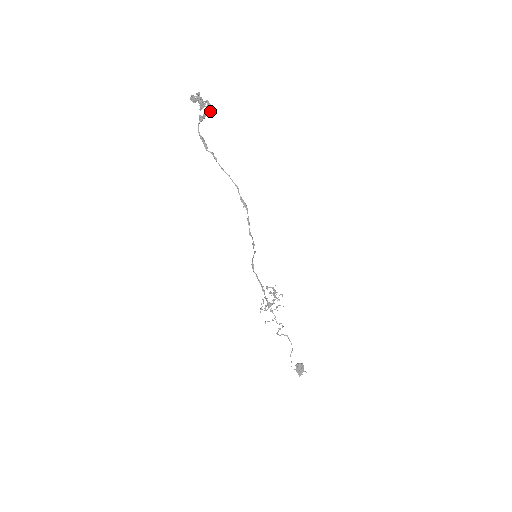
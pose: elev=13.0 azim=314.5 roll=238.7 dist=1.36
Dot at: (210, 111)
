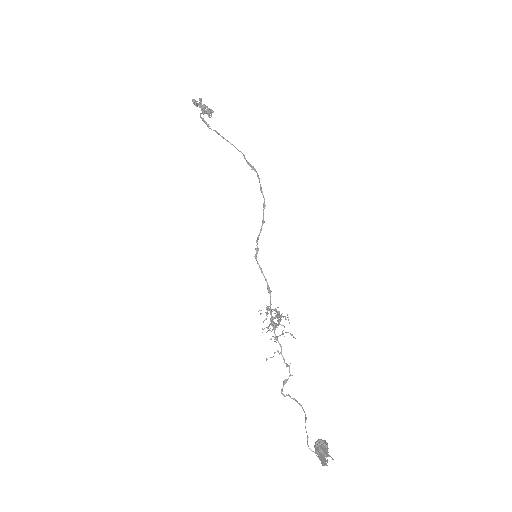
Dot at: (212, 111)
